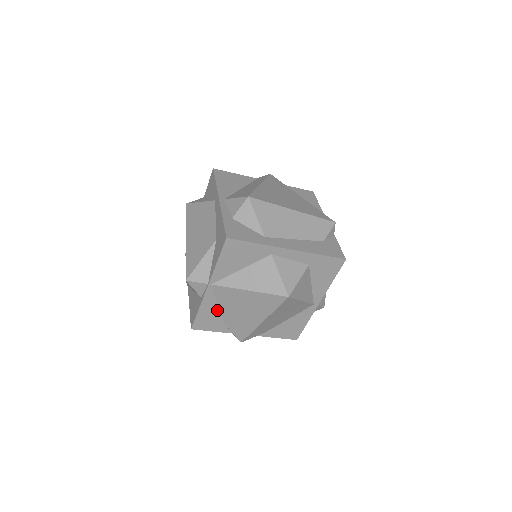
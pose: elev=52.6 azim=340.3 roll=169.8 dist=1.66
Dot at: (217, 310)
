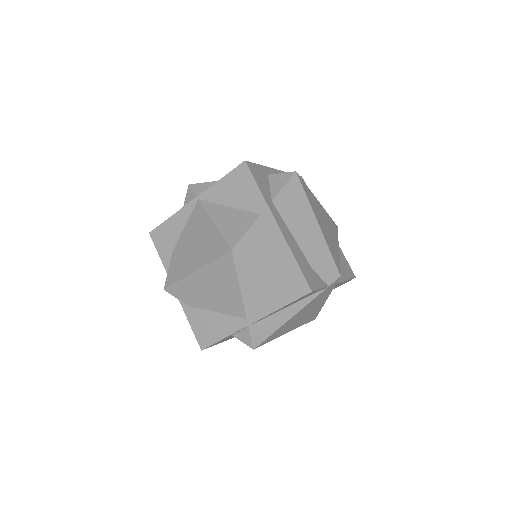
Dot at: (180, 233)
